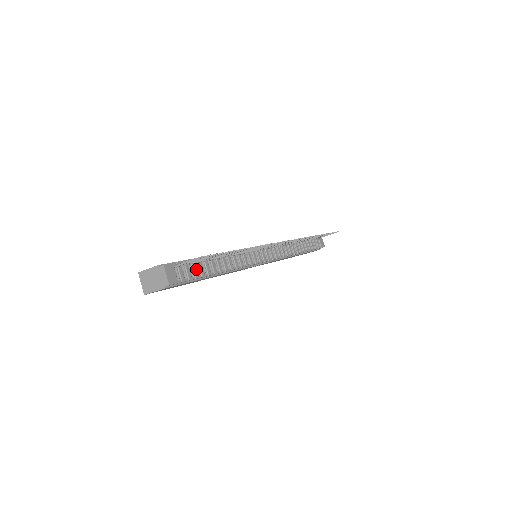
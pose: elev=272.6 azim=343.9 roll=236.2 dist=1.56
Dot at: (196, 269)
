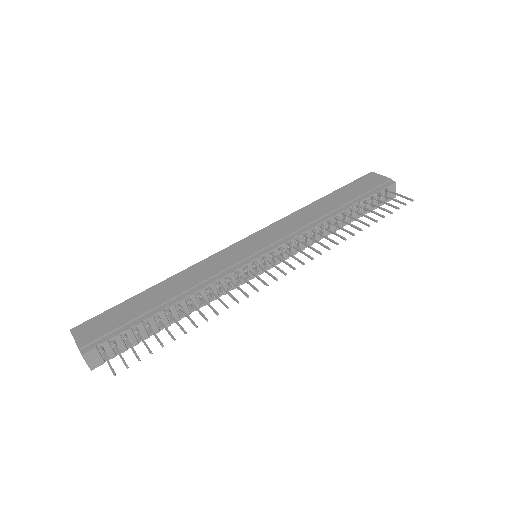
Dot at: (134, 336)
